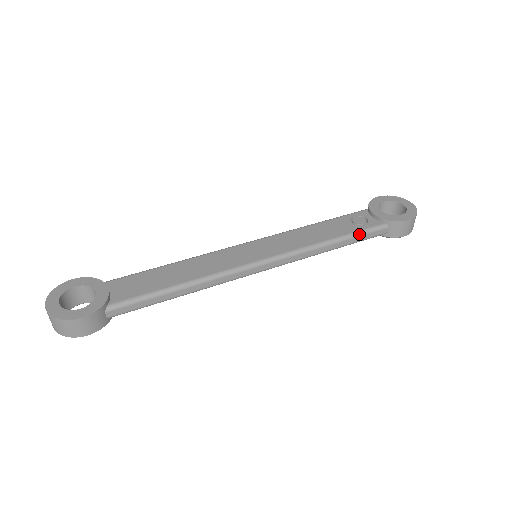
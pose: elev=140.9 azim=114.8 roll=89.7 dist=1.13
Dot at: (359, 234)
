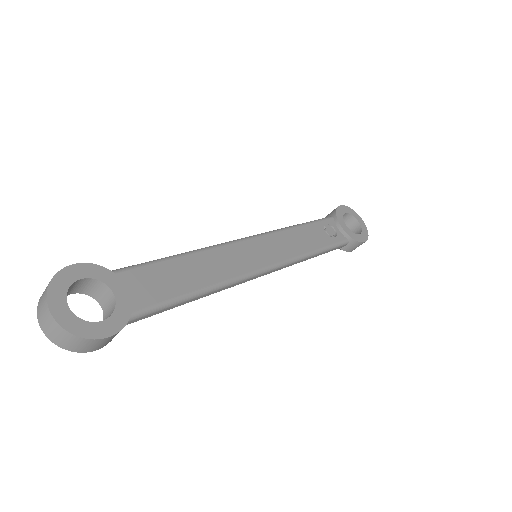
Dot at: (332, 248)
